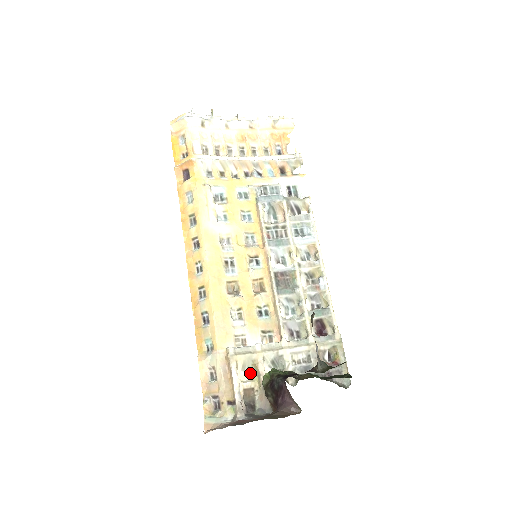
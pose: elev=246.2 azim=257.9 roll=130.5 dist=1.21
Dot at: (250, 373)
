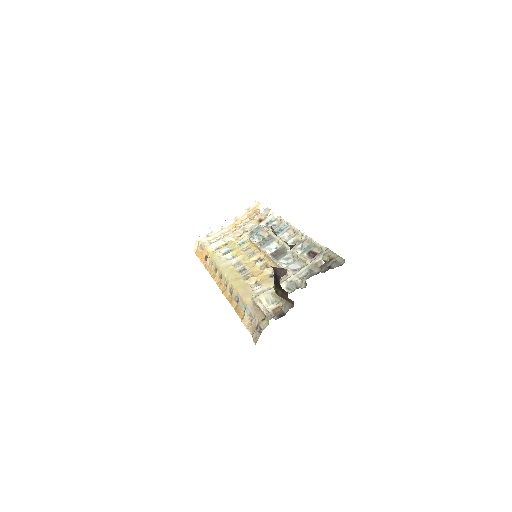
Dot at: (275, 302)
